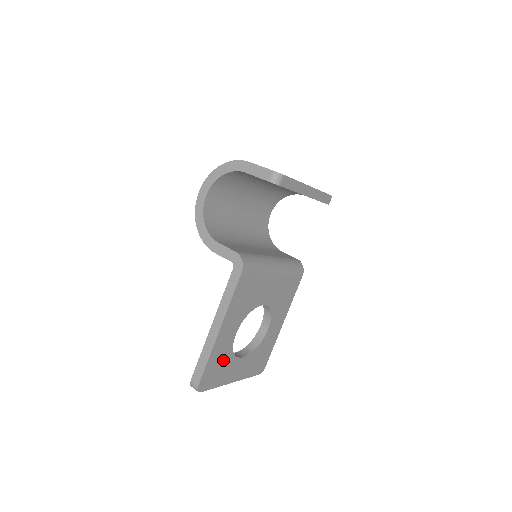
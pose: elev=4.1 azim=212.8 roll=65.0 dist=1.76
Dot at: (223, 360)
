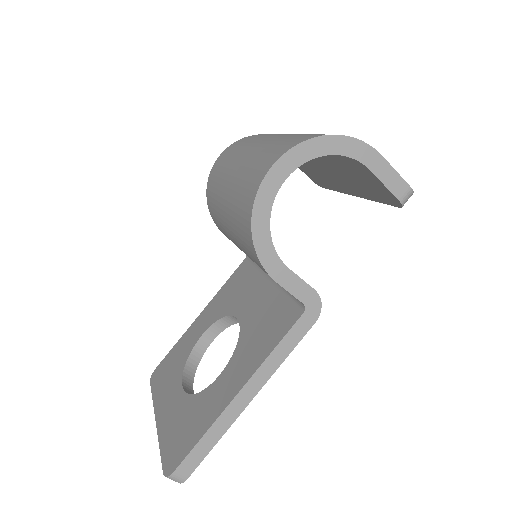
Dot at: occluded
